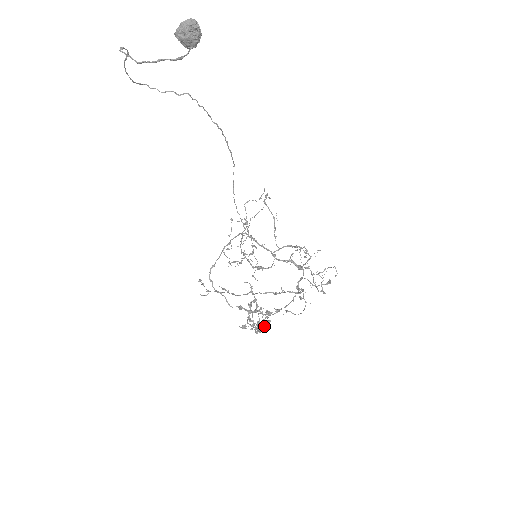
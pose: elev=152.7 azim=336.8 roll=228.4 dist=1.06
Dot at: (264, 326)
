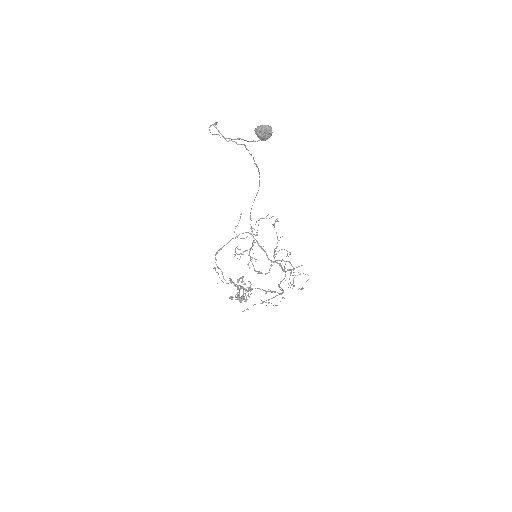
Dot at: (246, 301)
